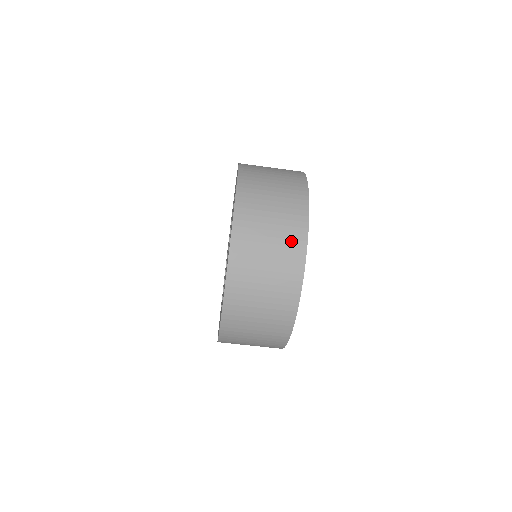
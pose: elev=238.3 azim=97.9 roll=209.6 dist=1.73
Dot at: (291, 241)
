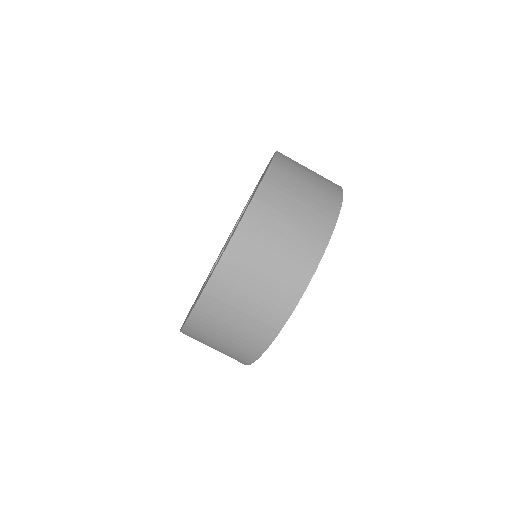
Dot at: (325, 200)
